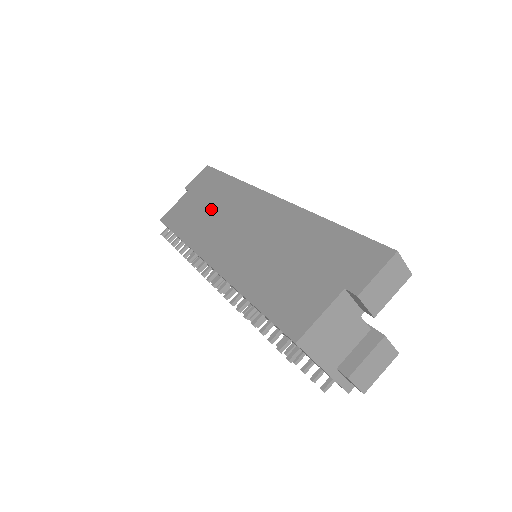
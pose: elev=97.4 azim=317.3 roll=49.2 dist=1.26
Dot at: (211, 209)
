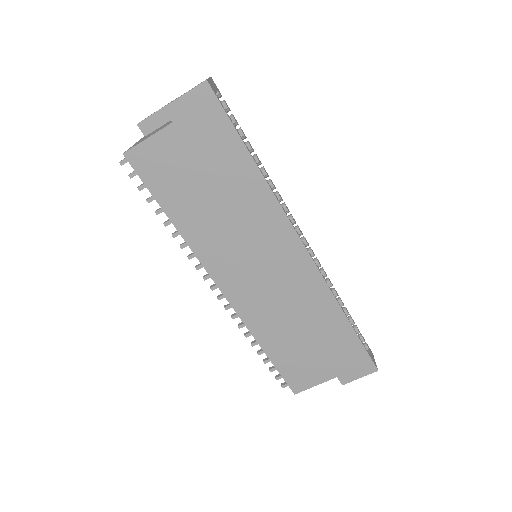
Dot at: (221, 206)
